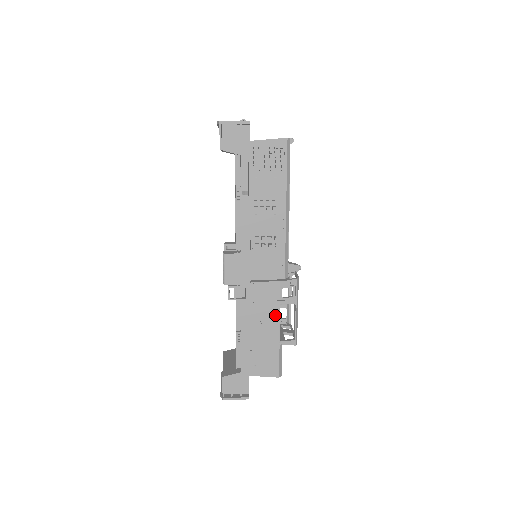
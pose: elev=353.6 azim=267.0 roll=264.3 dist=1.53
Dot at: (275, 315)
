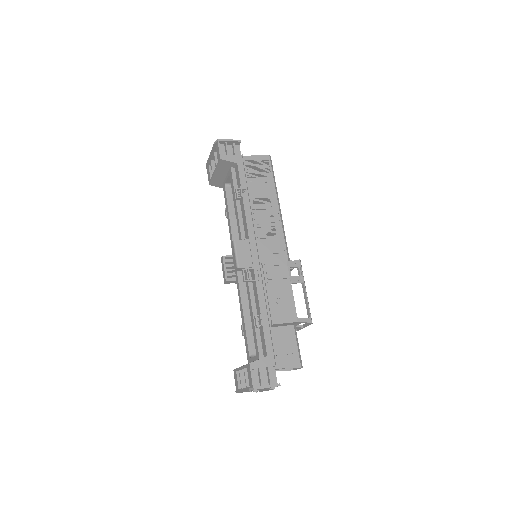
Dot at: (288, 293)
